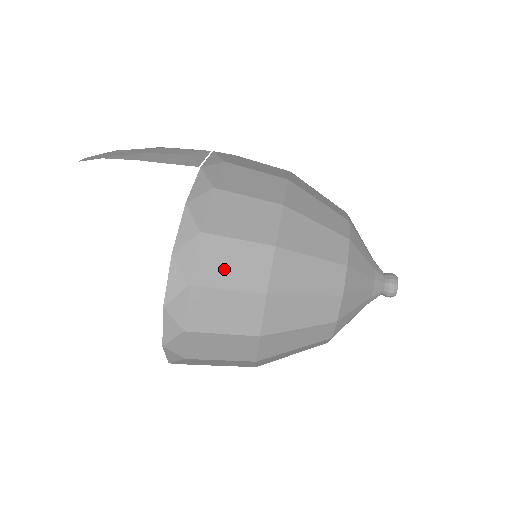
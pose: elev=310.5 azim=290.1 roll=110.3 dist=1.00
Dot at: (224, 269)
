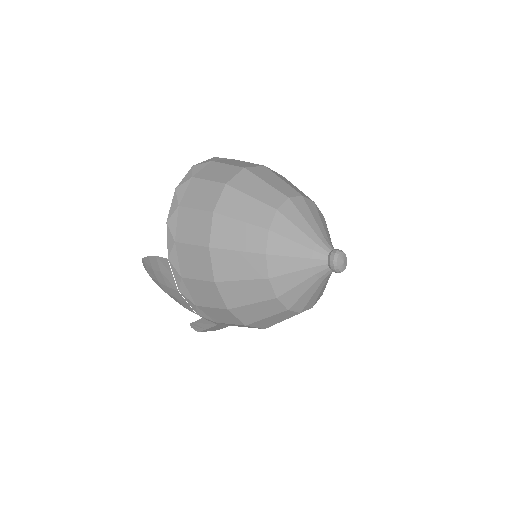
Dot at: occluded
